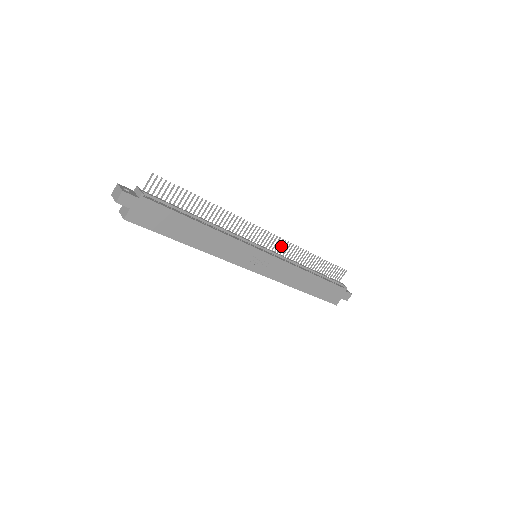
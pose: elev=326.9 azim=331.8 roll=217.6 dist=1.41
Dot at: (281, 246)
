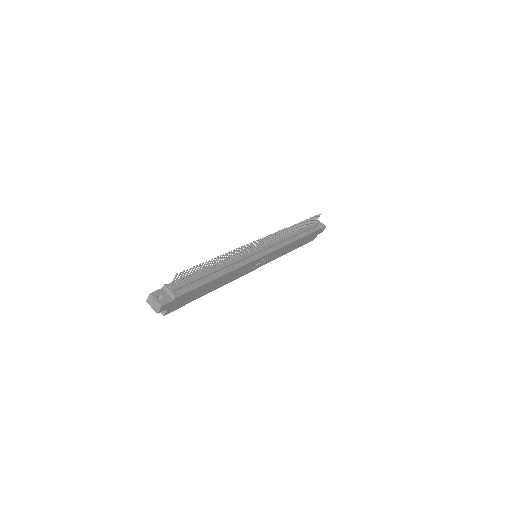
Dot at: (274, 237)
